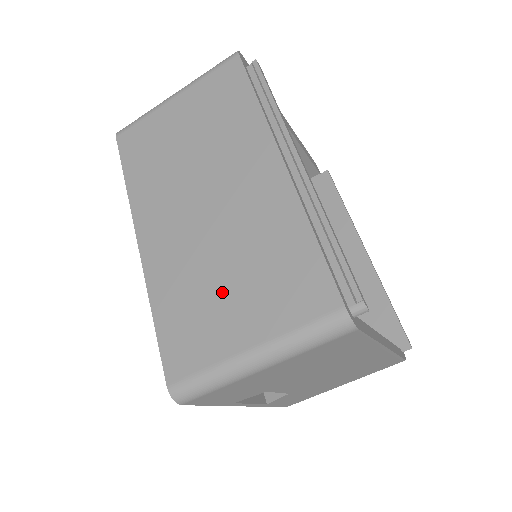
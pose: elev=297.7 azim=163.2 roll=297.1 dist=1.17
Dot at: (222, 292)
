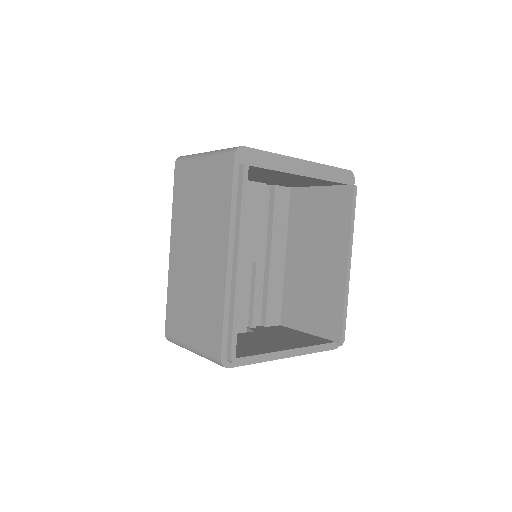
Dot at: (189, 309)
